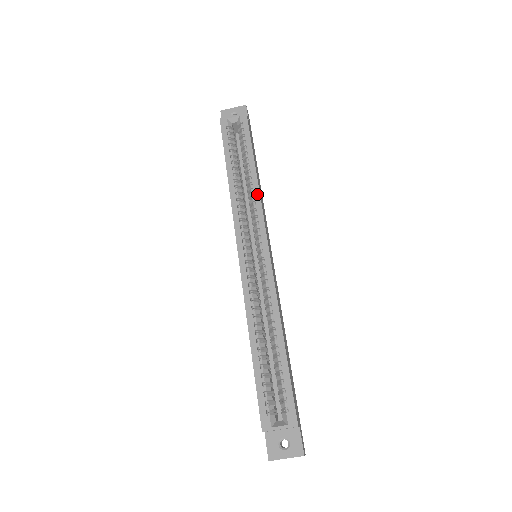
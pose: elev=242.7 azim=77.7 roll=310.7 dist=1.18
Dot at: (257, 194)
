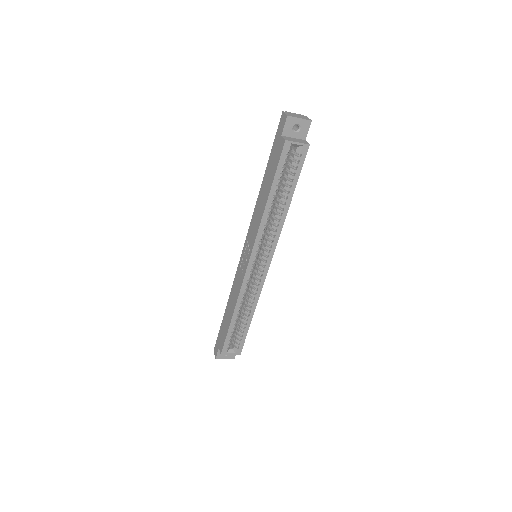
Dot at: (281, 225)
